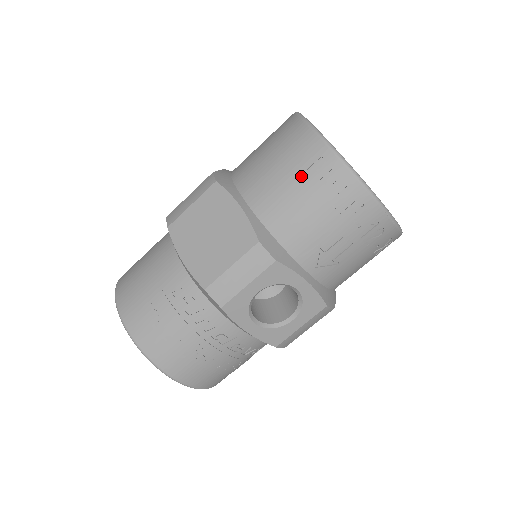
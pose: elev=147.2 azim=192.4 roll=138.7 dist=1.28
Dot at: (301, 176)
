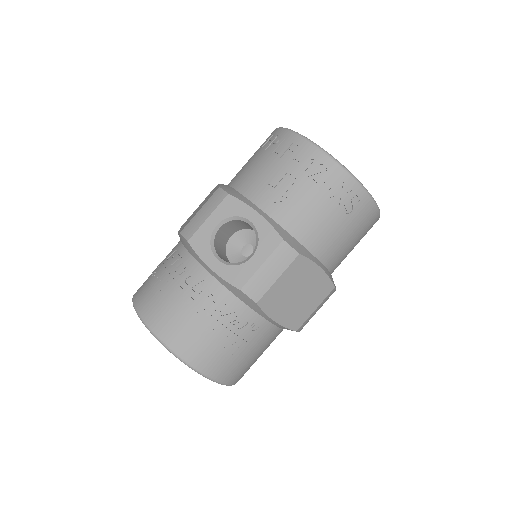
Dot at: (259, 150)
